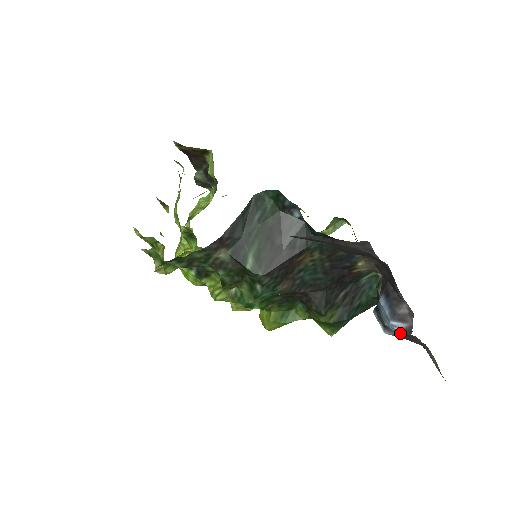
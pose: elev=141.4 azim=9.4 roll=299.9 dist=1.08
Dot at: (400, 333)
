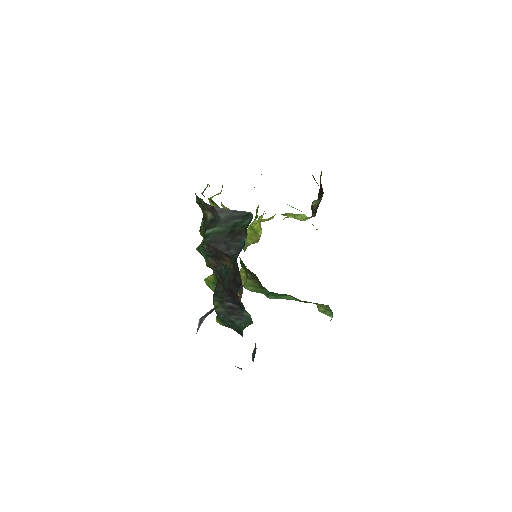
Dot at: occluded
